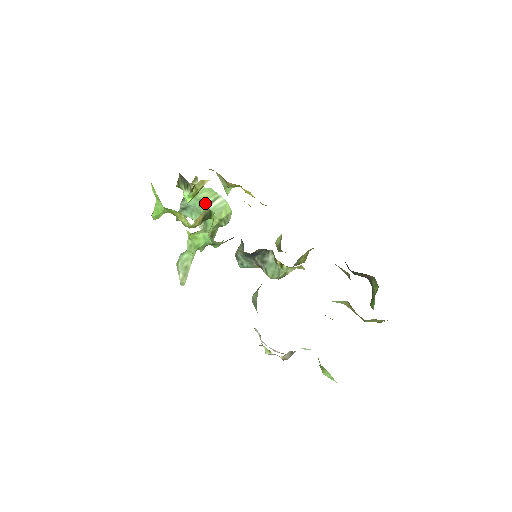
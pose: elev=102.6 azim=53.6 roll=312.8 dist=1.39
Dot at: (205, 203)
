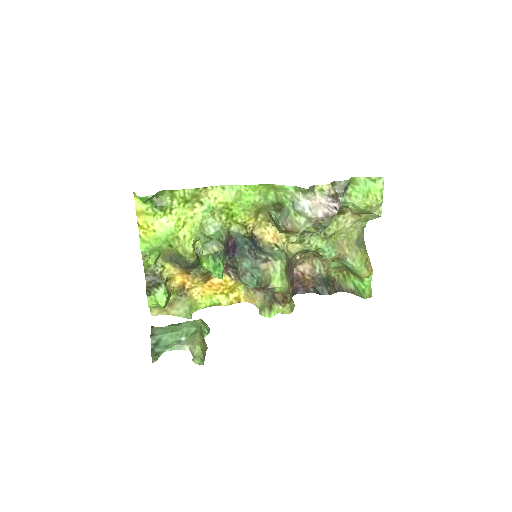
Dot at: (176, 327)
